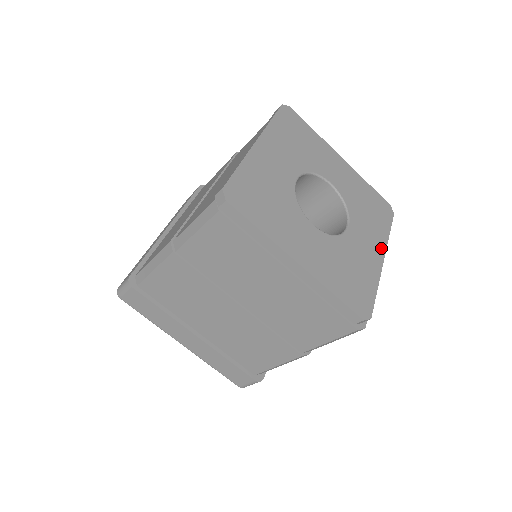
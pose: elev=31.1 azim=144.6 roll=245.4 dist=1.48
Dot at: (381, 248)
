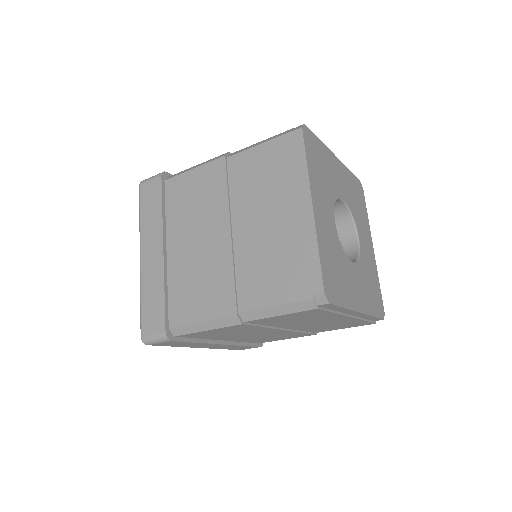
Dot at: (370, 238)
